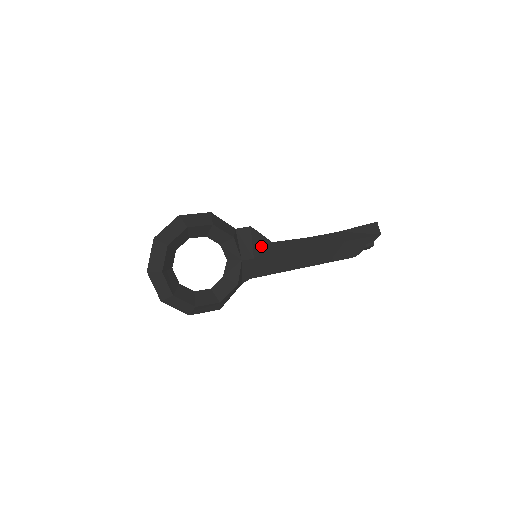
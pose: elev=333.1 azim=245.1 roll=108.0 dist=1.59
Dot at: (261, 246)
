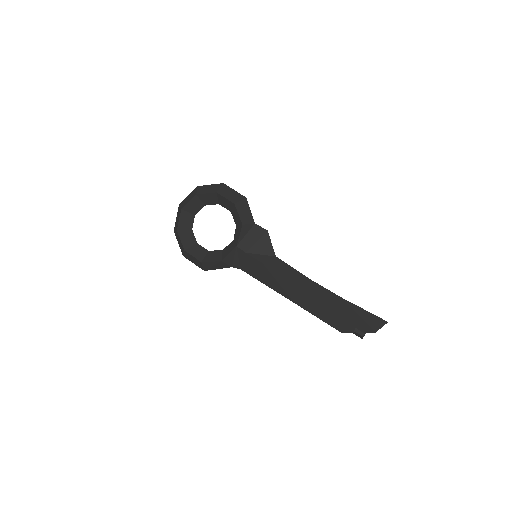
Dot at: (262, 250)
